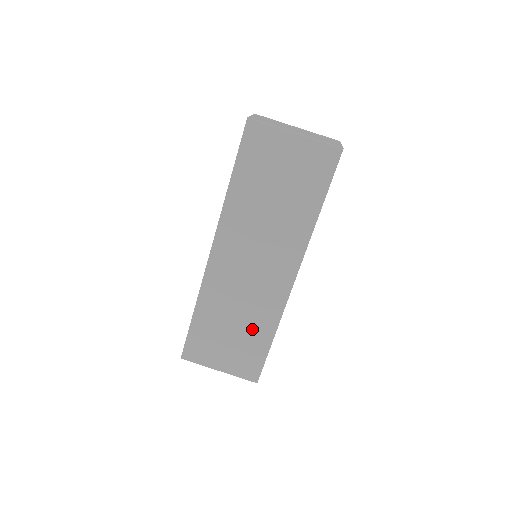
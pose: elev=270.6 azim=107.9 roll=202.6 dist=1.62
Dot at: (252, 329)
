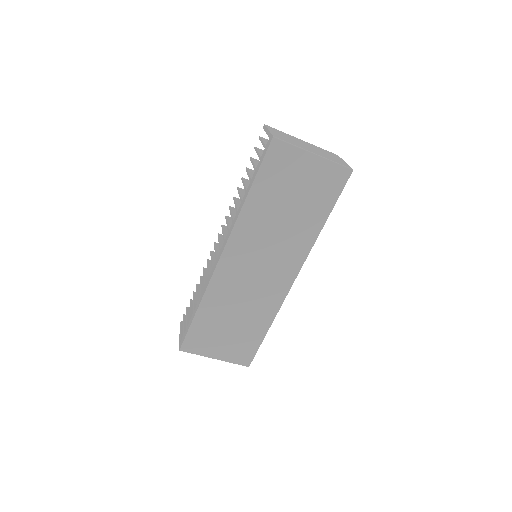
Dot at: (251, 322)
